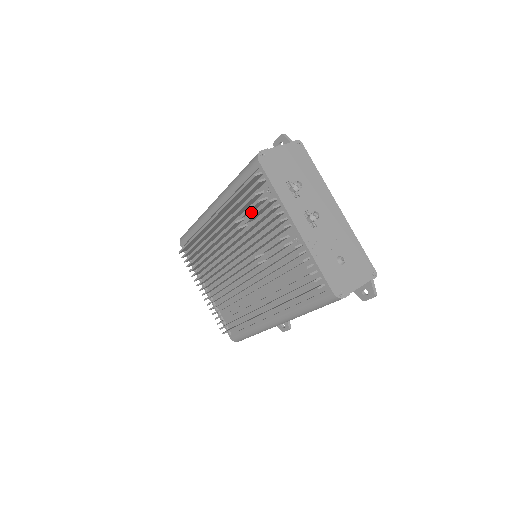
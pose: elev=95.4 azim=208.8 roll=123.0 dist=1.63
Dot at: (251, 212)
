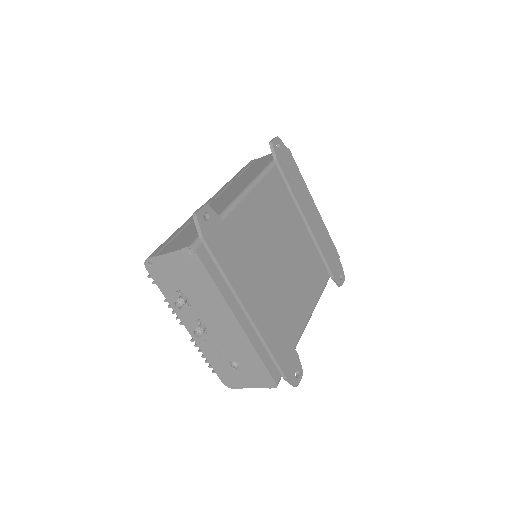
Dot at: occluded
